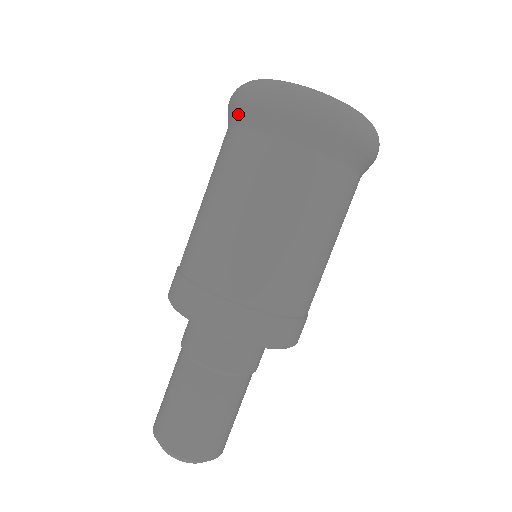
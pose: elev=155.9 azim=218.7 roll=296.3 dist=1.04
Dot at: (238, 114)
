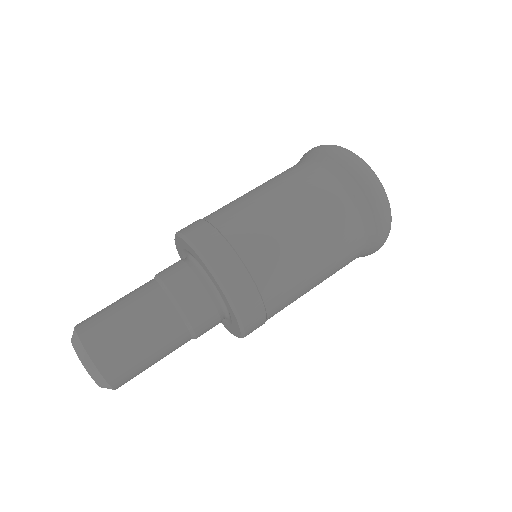
Dot at: (315, 154)
